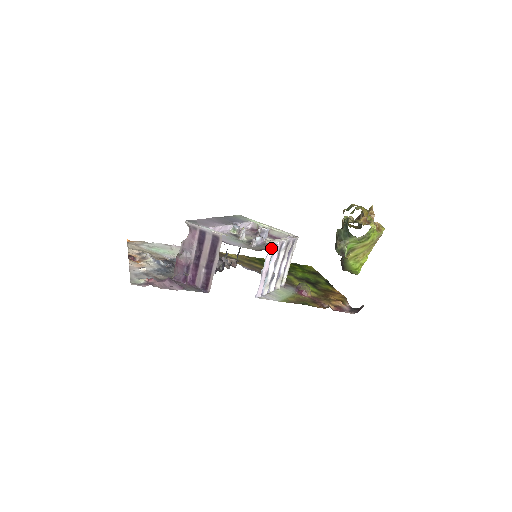
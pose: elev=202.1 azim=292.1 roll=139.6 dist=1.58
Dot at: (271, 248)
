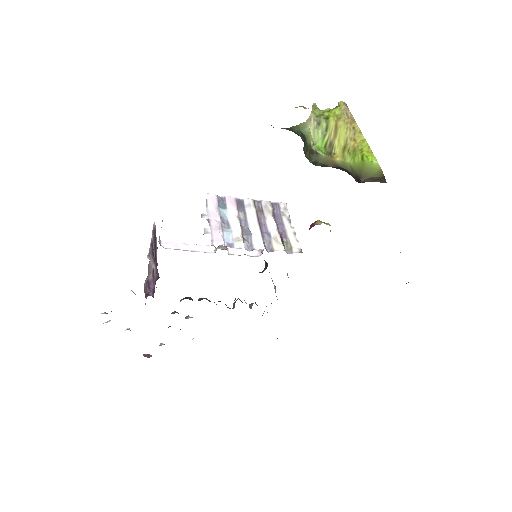
Dot at: (210, 198)
